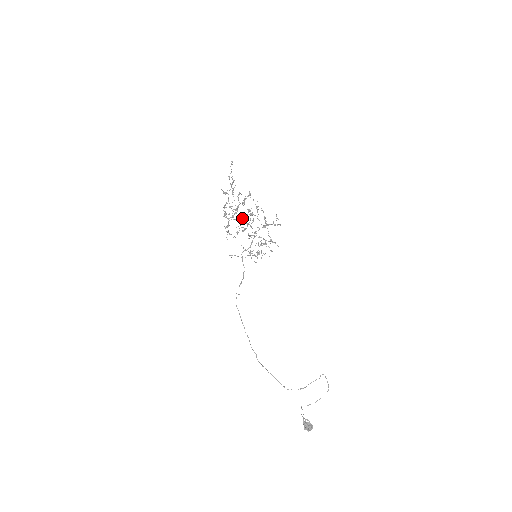
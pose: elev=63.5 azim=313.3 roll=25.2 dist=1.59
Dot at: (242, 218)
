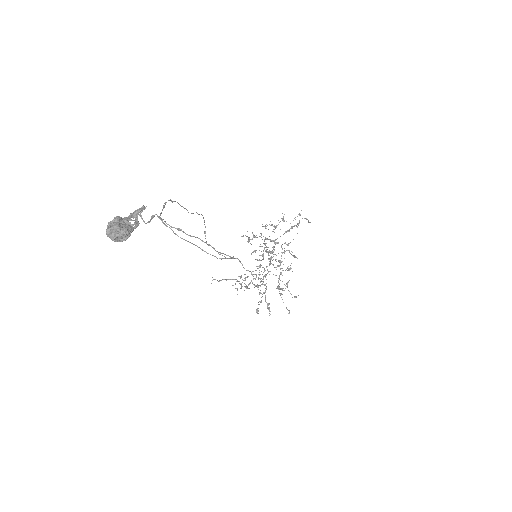
Dot at: (273, 246)
